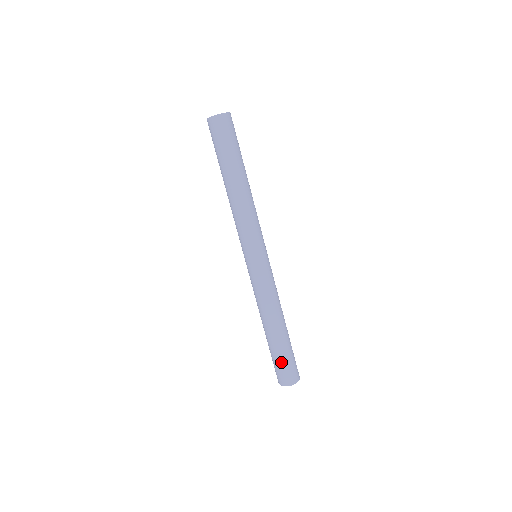
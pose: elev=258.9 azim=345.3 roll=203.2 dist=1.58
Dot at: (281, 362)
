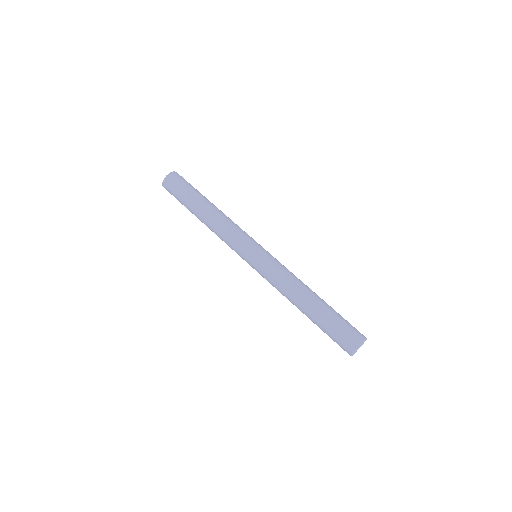
Dot at: (330, 334)
